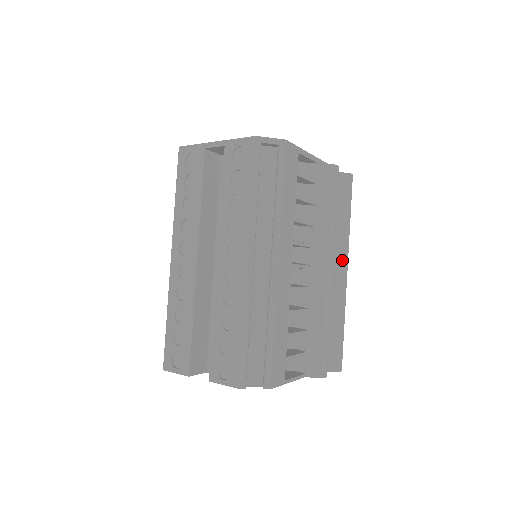
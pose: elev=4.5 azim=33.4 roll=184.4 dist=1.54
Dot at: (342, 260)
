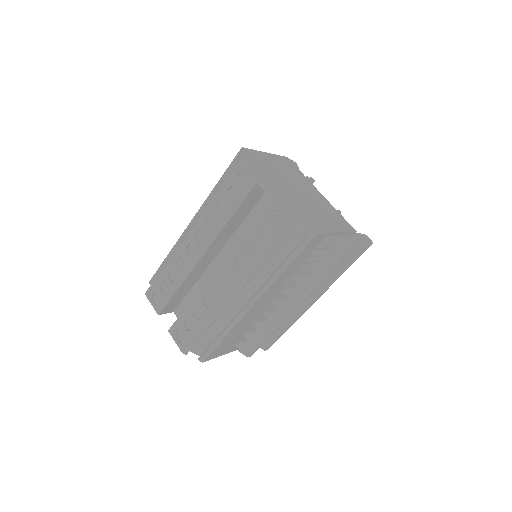
Dot at: (317, 295)
